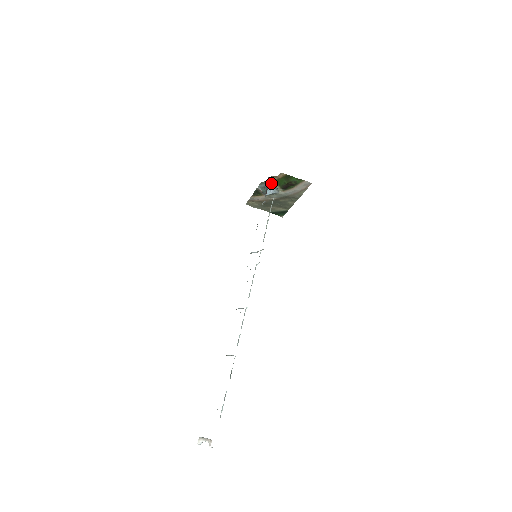
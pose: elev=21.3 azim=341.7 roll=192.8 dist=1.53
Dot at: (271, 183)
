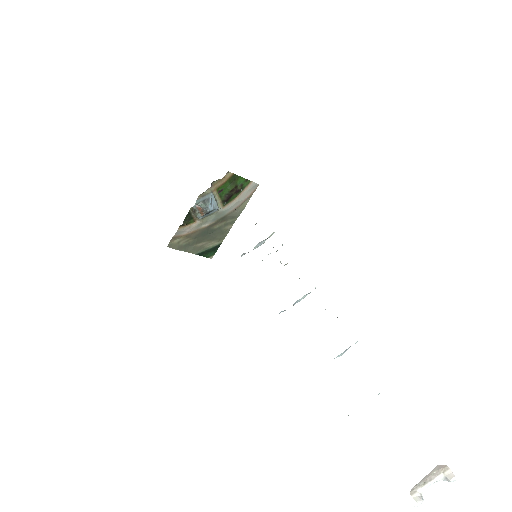
Dot at: (212, 193)
